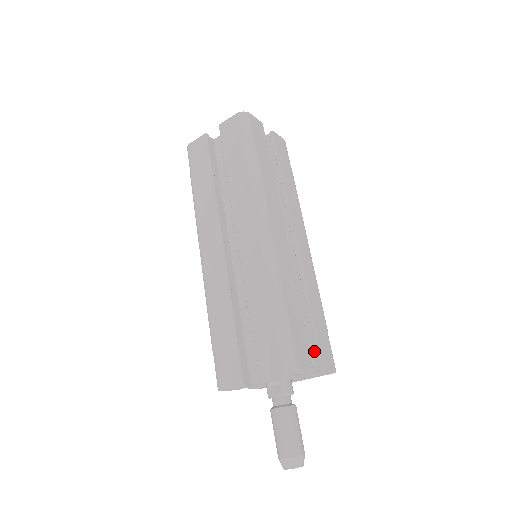
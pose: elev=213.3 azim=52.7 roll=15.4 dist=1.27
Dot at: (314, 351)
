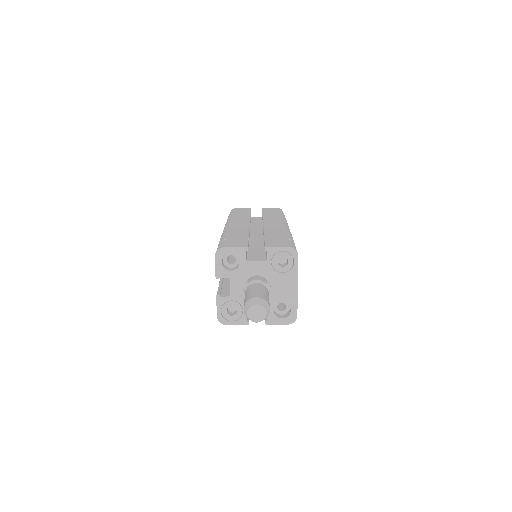
Dot at: occluded
